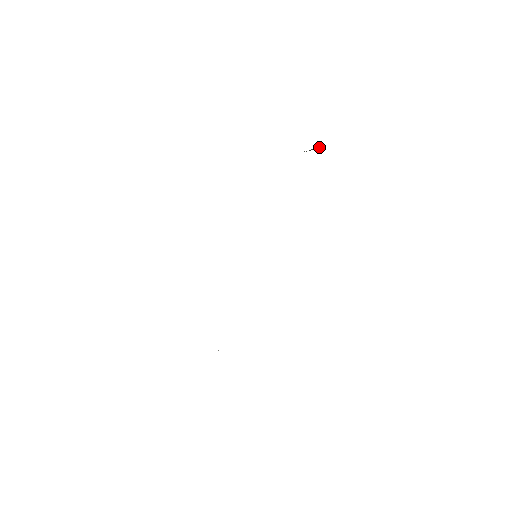
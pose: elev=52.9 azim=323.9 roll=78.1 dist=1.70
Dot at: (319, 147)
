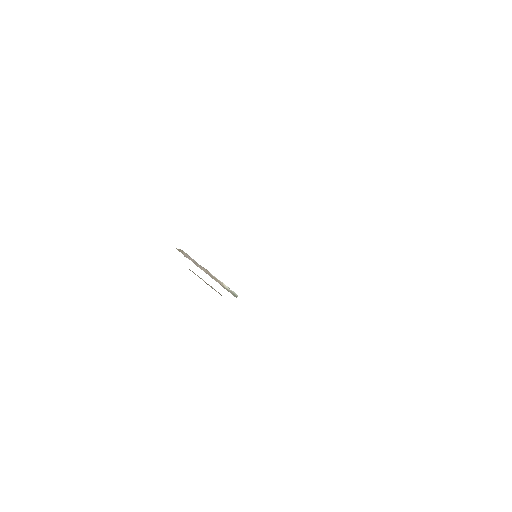
Dot at: occluded
